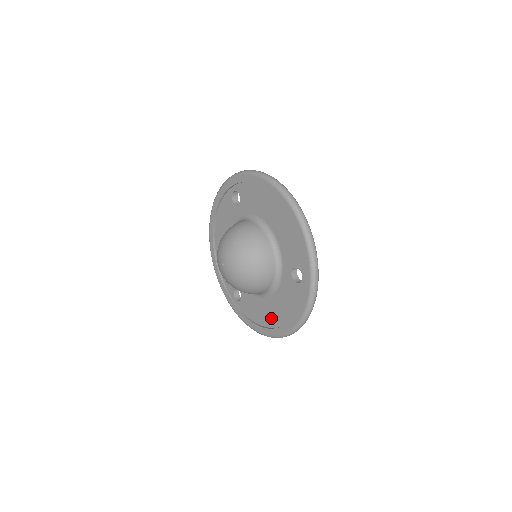
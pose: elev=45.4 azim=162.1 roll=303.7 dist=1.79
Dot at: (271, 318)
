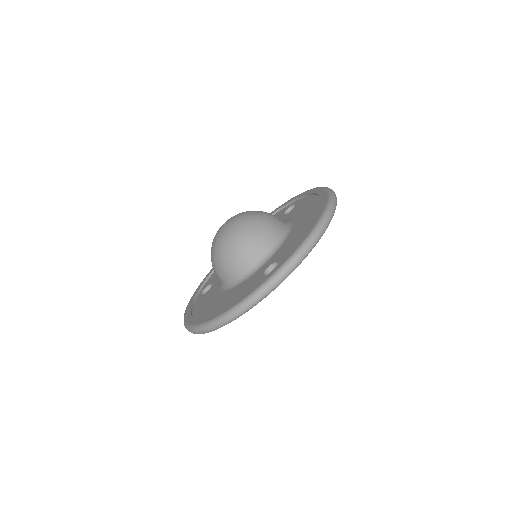
Dot at: (209, 310)
